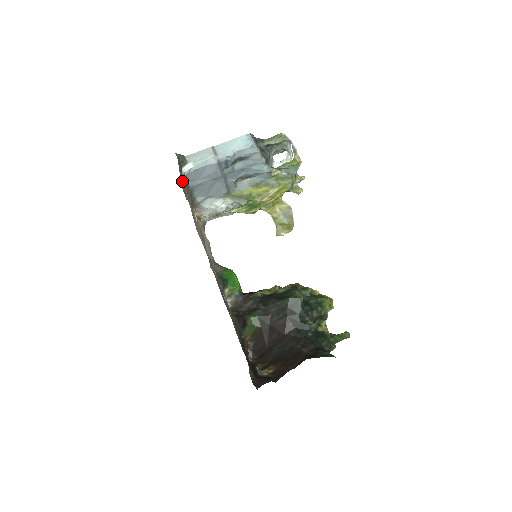
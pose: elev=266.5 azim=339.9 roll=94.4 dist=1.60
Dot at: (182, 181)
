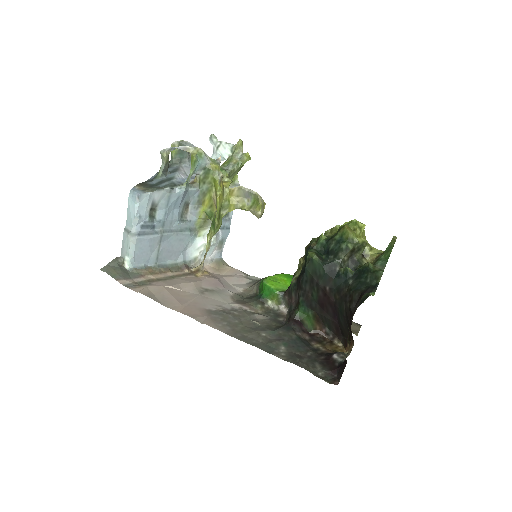
Dot at: (126, 281)
